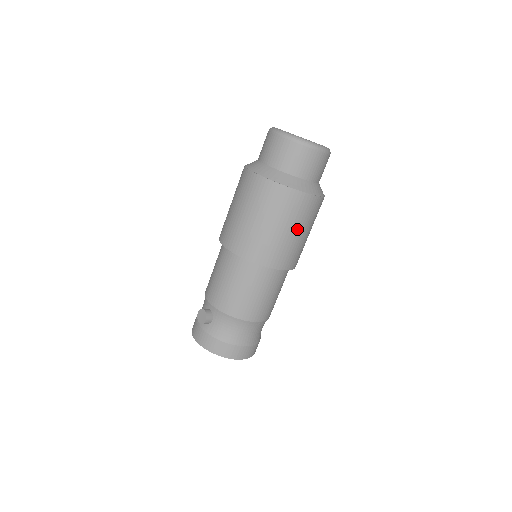
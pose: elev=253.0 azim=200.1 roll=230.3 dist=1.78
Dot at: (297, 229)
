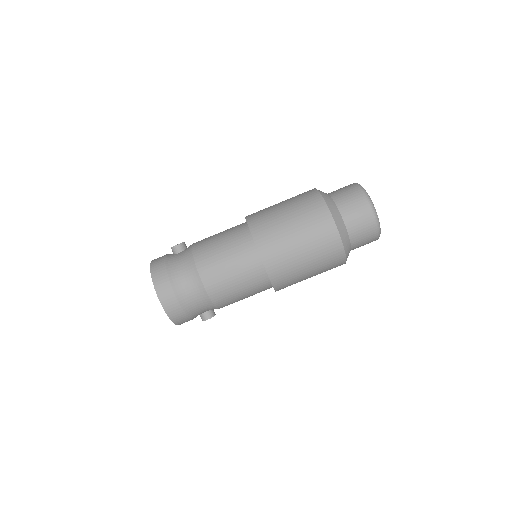
Dot at: (301, 237)
